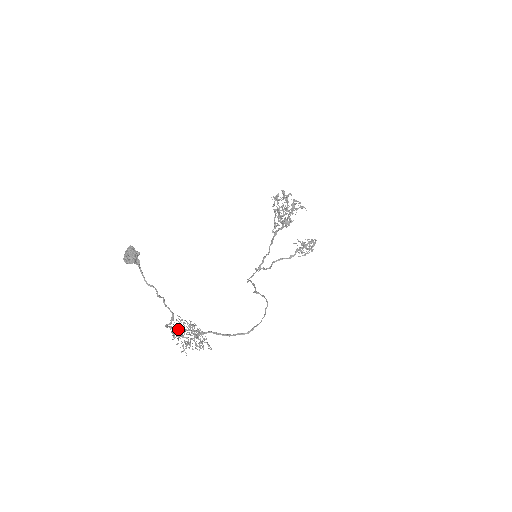
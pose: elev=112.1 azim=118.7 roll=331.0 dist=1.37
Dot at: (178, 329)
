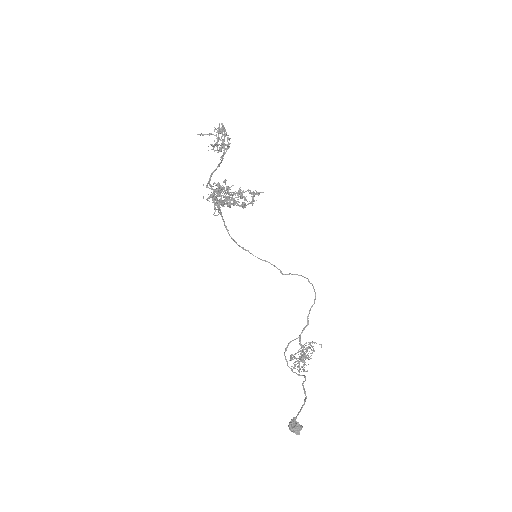
Dot at: occluded
